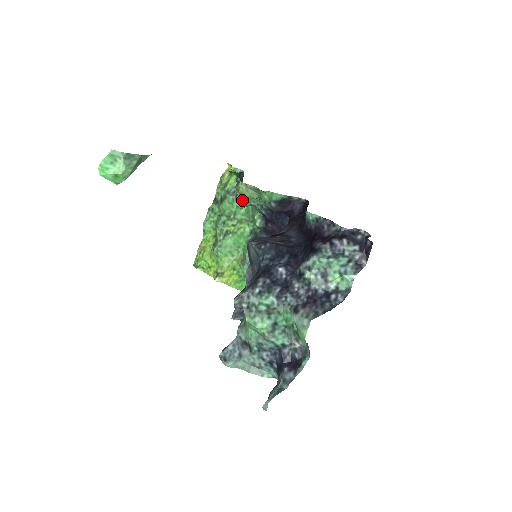
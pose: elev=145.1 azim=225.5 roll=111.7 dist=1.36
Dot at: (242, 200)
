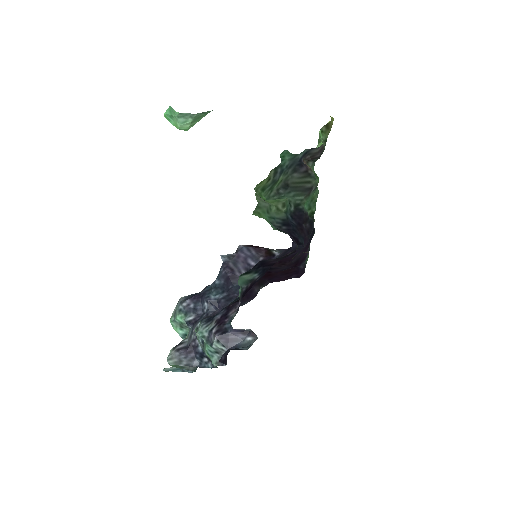
Dot at: (265, 198)
